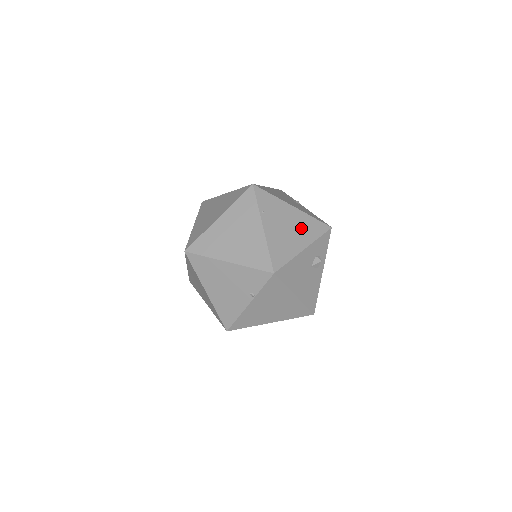
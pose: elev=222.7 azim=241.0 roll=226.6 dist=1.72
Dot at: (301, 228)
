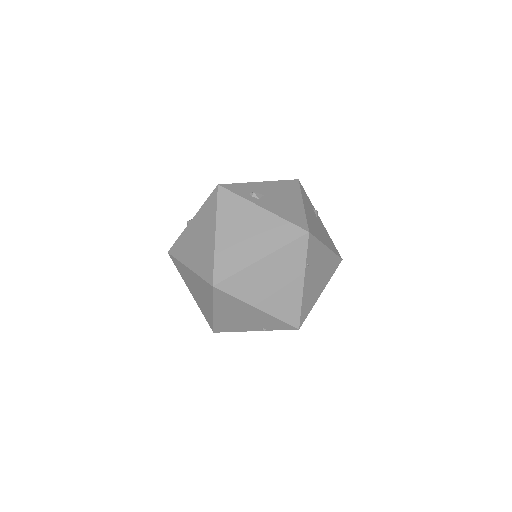
Dot at: (326, 271)
